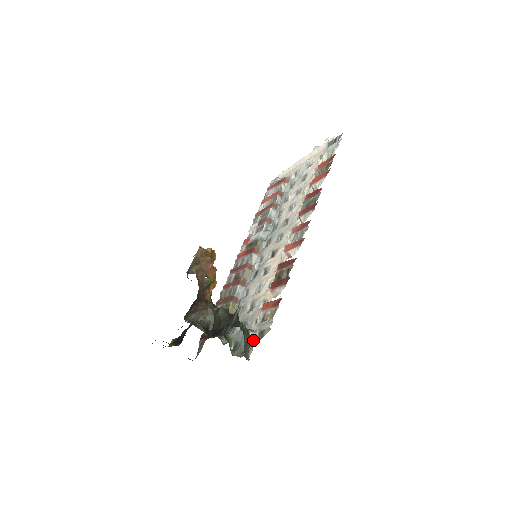
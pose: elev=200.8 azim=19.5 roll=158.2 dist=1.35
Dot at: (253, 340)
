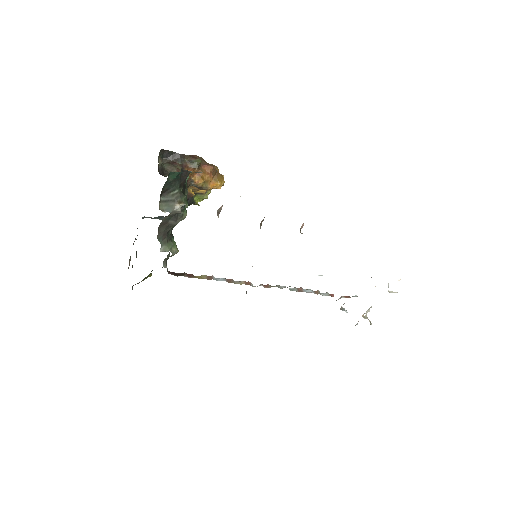
Dot at: occluded
